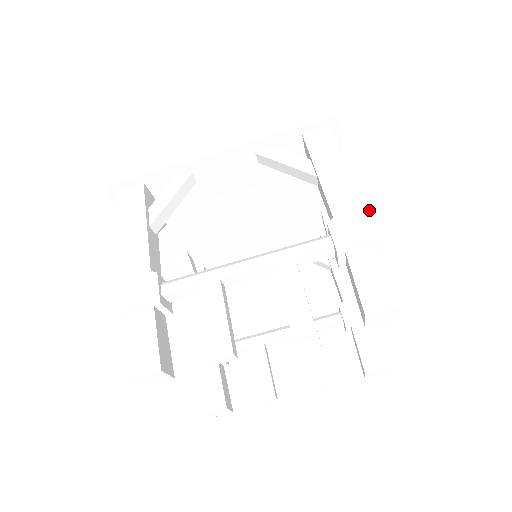
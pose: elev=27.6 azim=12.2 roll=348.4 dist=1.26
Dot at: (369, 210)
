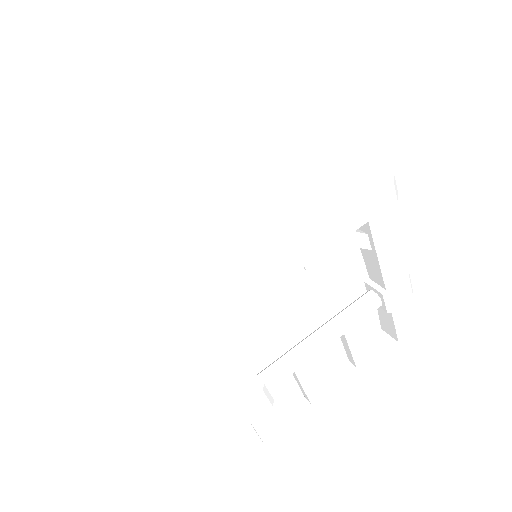
Dot at: occluded
